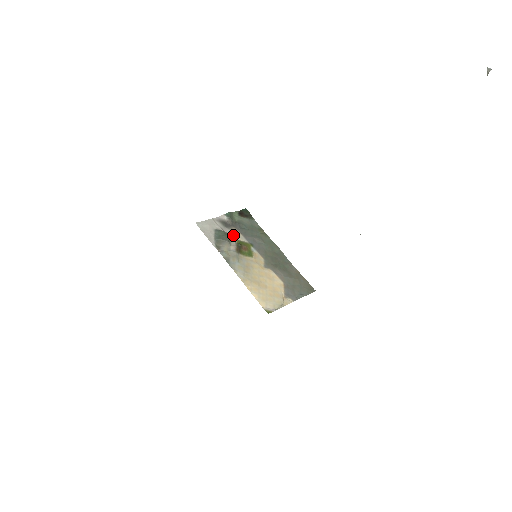
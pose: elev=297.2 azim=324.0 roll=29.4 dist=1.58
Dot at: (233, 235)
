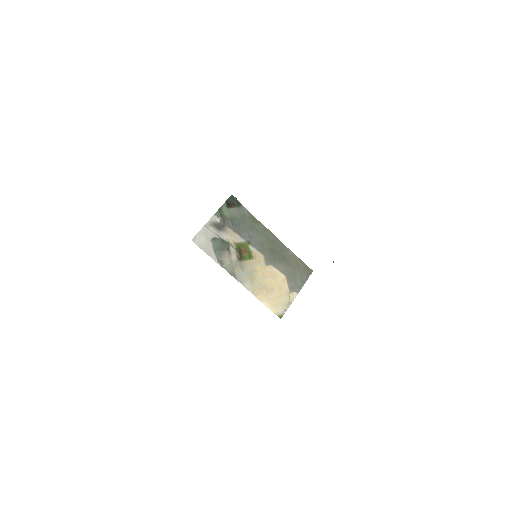
Dot at: (229, 239)
